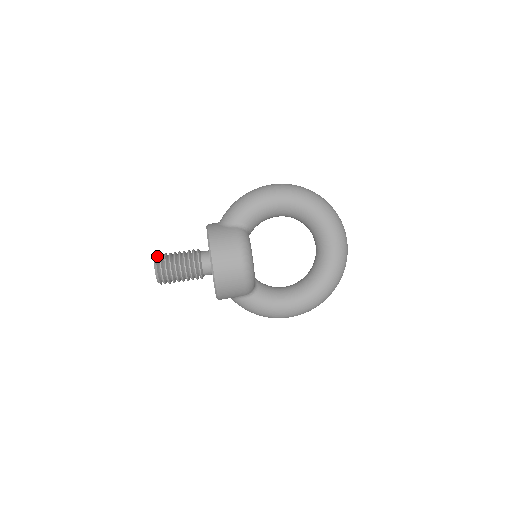
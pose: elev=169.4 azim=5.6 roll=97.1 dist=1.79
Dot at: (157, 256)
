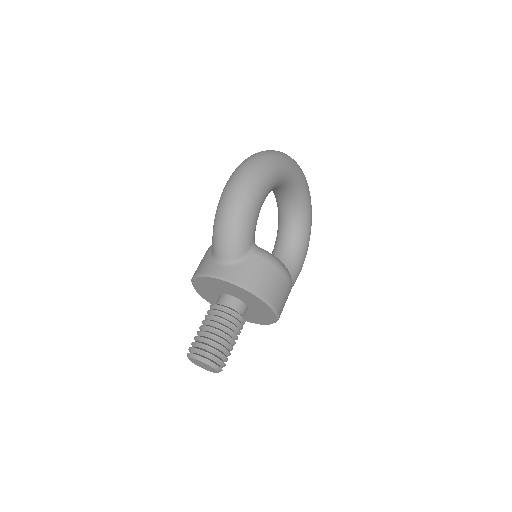
Dot at: (198, 355)
